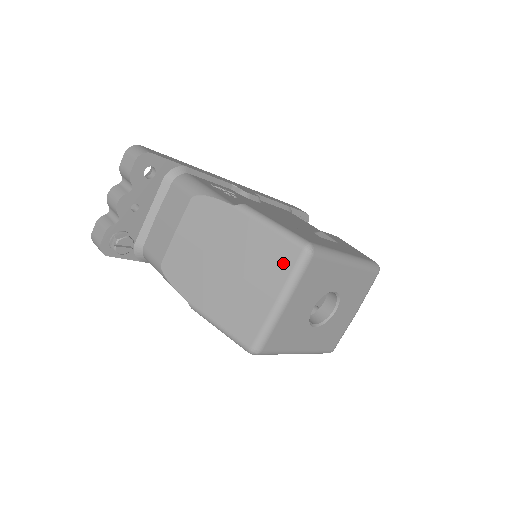
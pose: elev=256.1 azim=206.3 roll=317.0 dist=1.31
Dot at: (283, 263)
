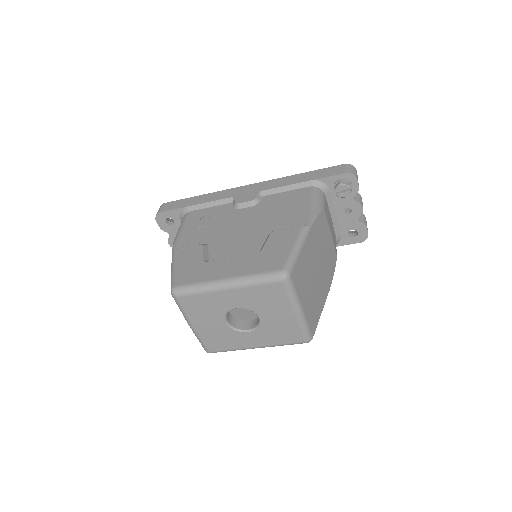
Dot at: occluded
